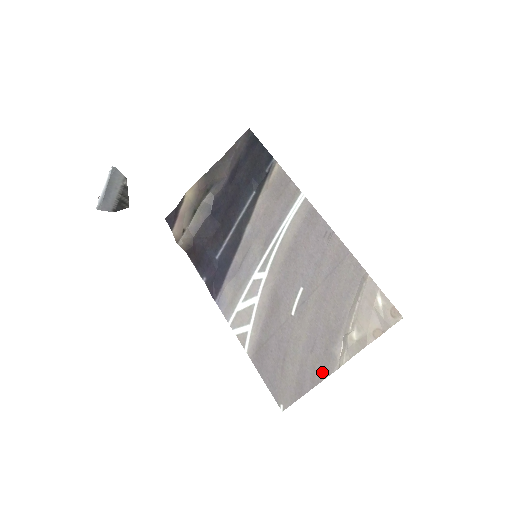
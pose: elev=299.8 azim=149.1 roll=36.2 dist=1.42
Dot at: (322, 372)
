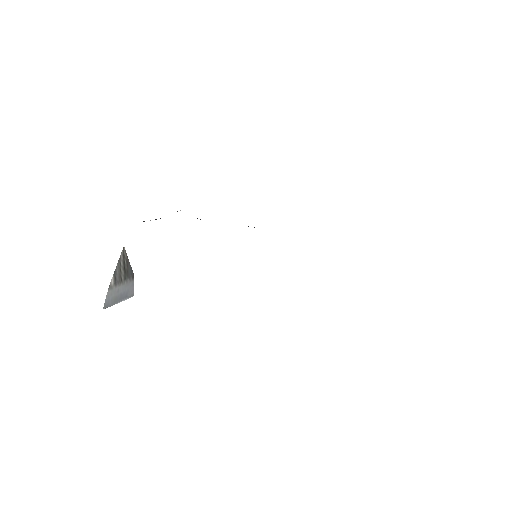
Dot at: occluded
